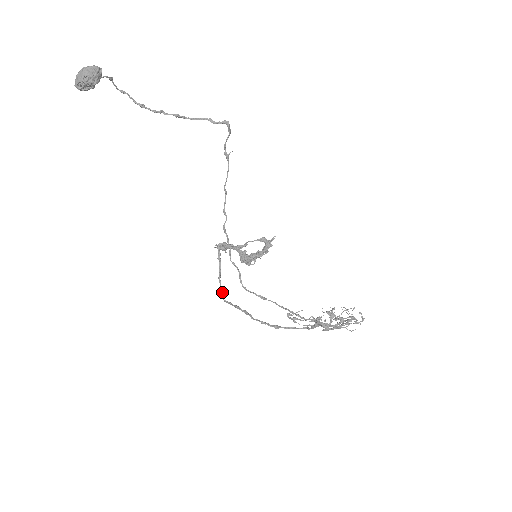
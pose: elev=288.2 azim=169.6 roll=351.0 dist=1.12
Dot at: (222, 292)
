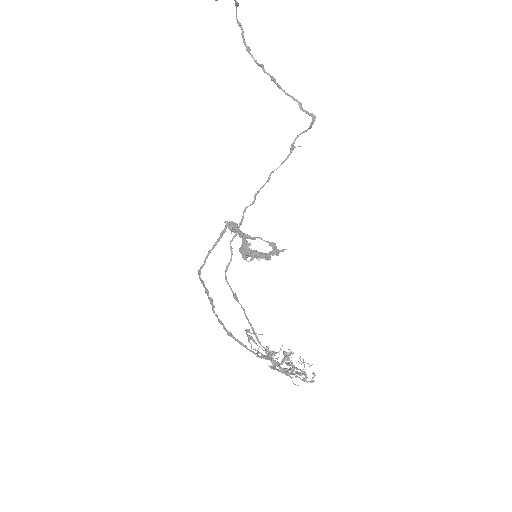
Dot at: occluded
